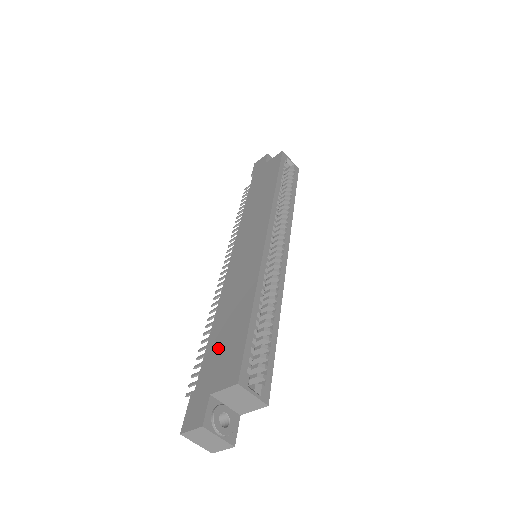
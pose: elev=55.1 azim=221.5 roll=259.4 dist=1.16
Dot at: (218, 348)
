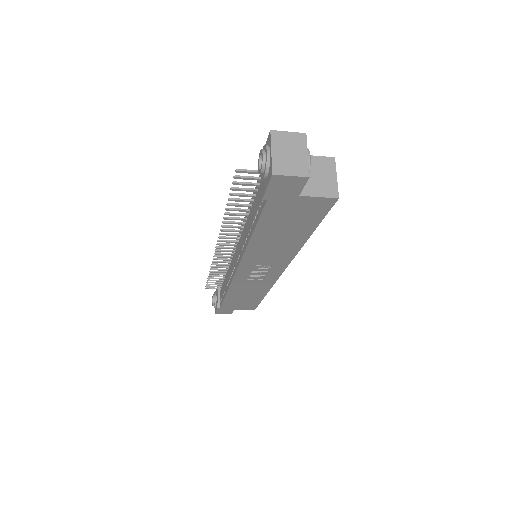
Dot at: occluded
